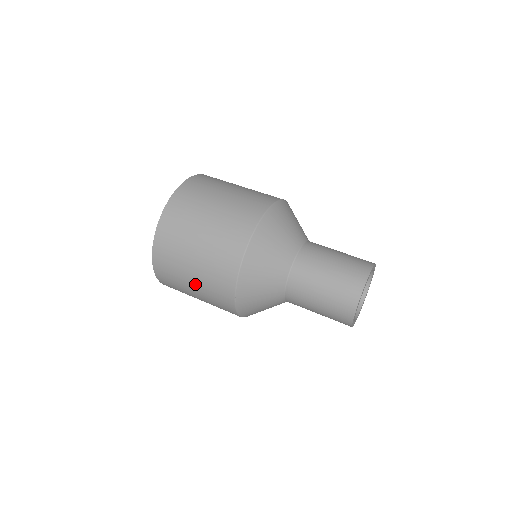
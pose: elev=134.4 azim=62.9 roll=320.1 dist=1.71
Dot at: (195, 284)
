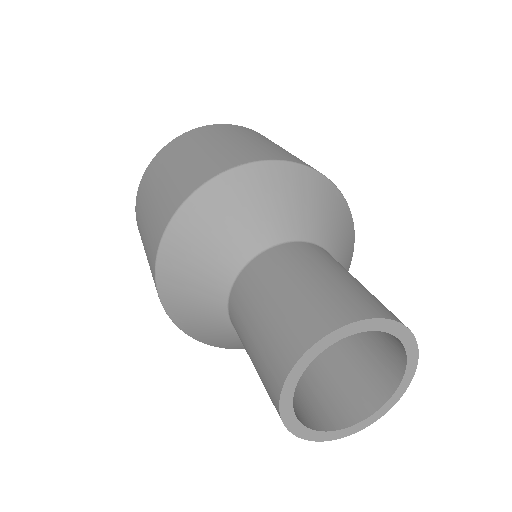
Dot at: (145, 248)
